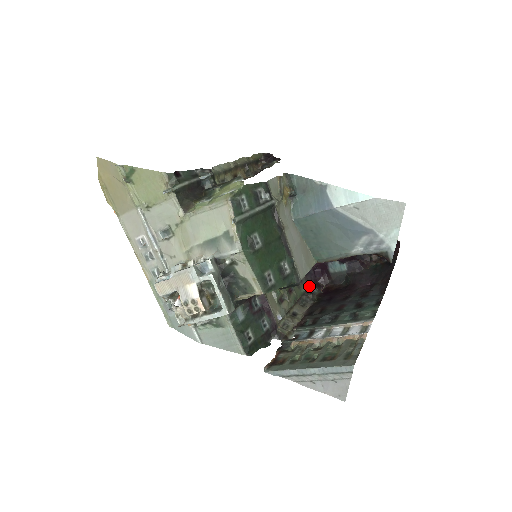
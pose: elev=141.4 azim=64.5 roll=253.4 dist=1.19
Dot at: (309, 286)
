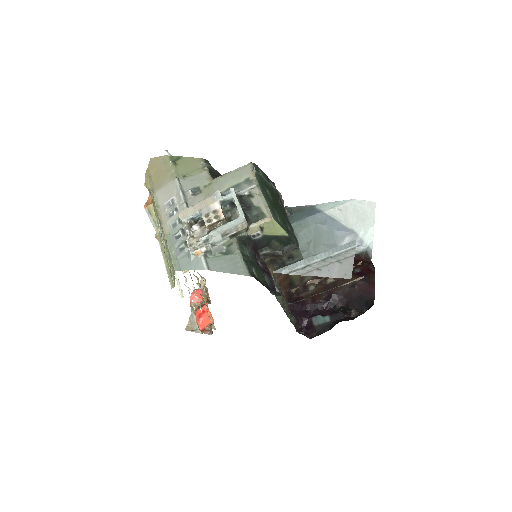
Dot at: (296, 329)
